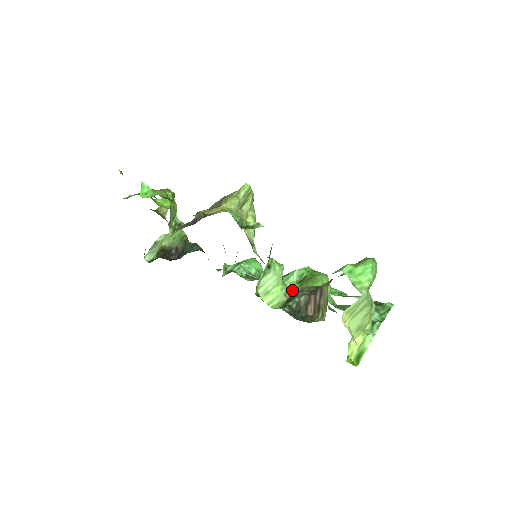
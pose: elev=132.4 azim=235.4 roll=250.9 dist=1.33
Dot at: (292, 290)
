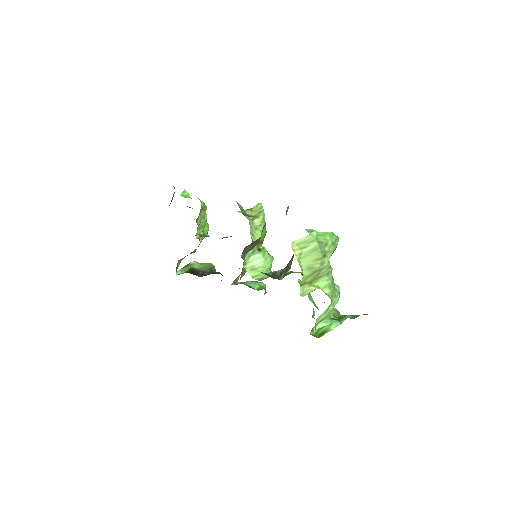
Dot at: occluded
